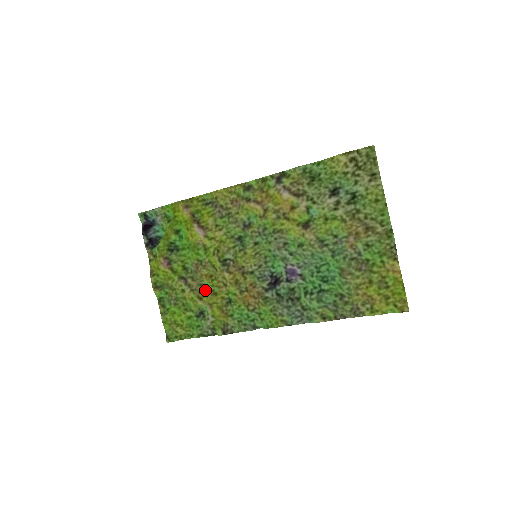
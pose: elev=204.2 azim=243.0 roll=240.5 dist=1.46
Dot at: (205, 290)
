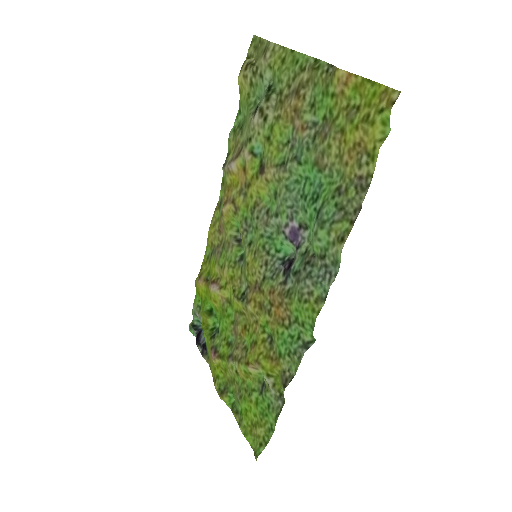
Dot at: (249, 349)
